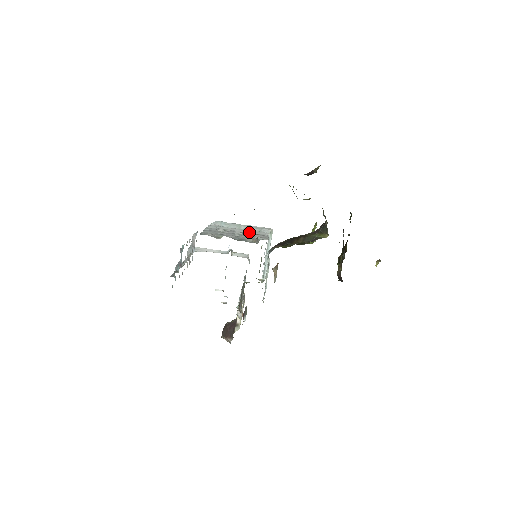
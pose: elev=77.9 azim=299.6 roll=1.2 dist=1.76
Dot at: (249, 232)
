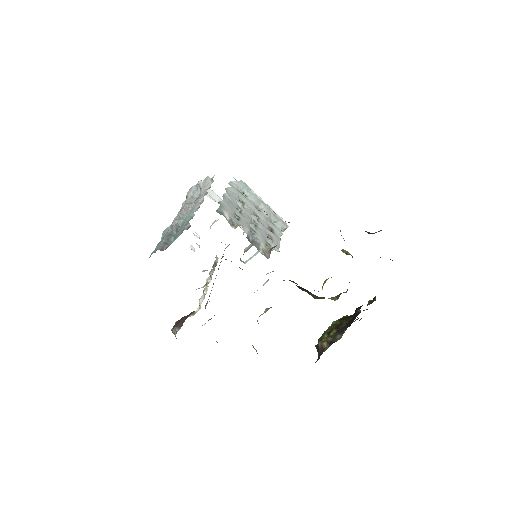
Dot at: (265, 221)
